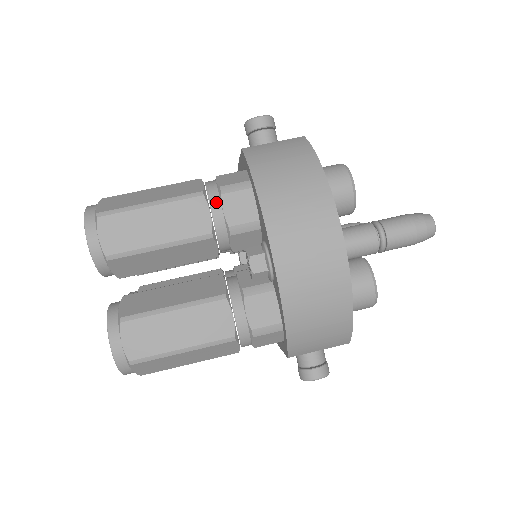
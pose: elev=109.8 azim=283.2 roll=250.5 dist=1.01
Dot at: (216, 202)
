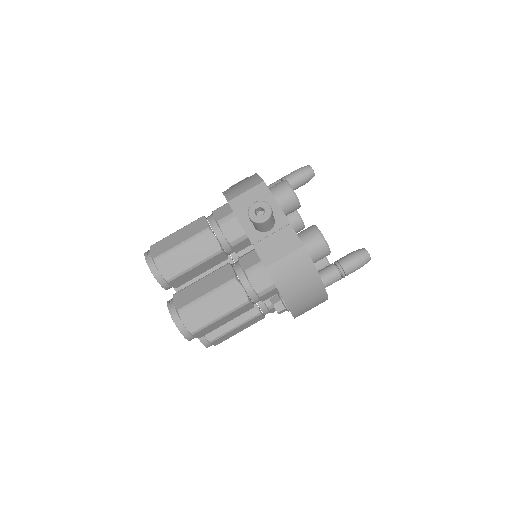
Dot at: (256, 299)
